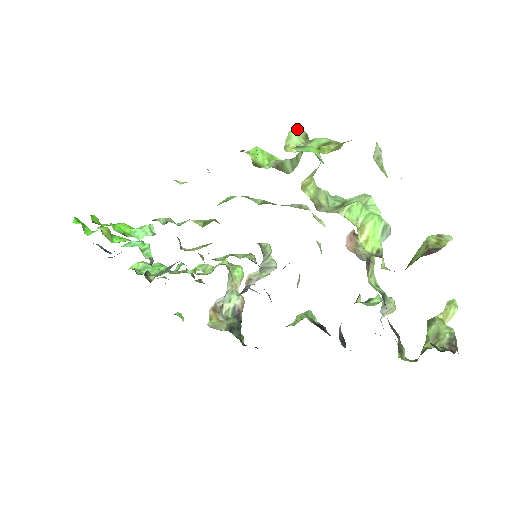
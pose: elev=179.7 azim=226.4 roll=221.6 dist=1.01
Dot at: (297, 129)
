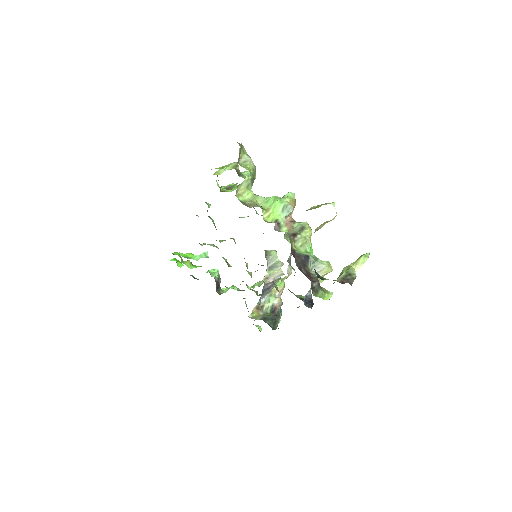
Dot at: occluded
